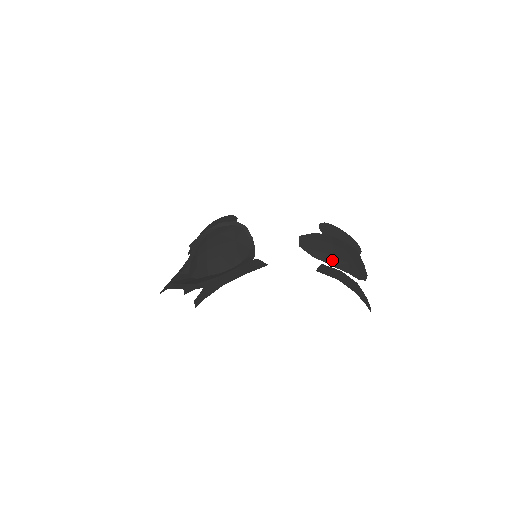
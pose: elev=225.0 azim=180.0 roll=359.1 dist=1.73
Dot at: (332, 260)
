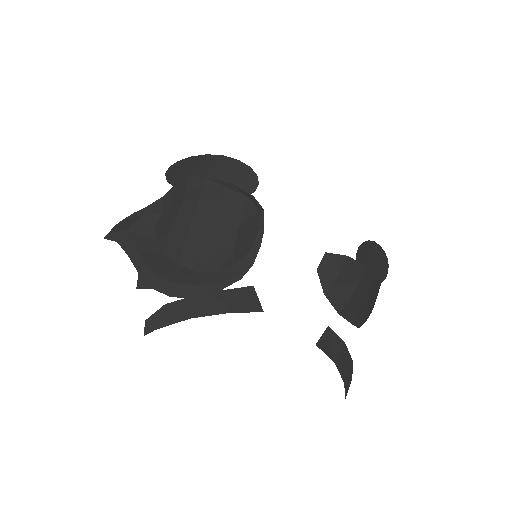
Dot at: (344, 307)
